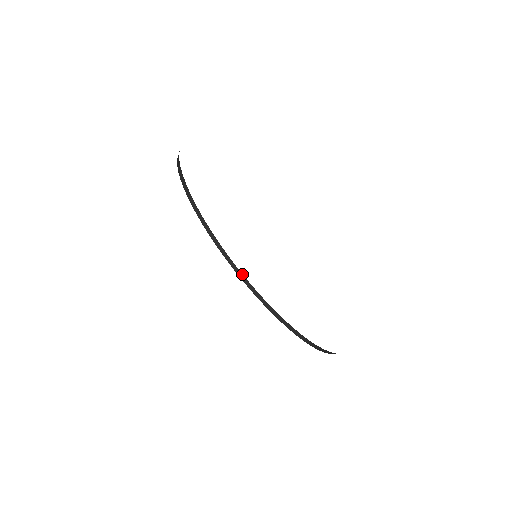
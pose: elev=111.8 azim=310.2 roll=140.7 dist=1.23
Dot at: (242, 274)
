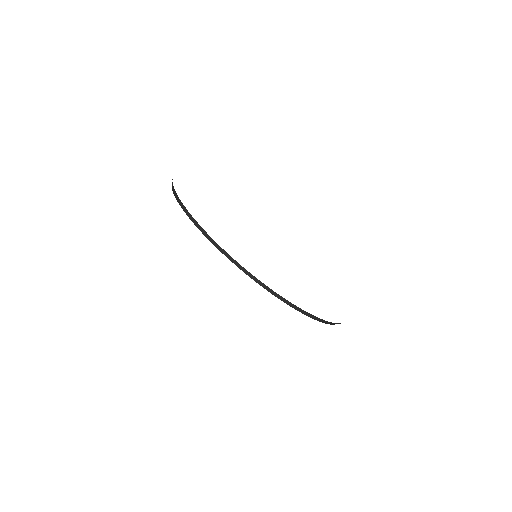
Dot at: (189, 213)
